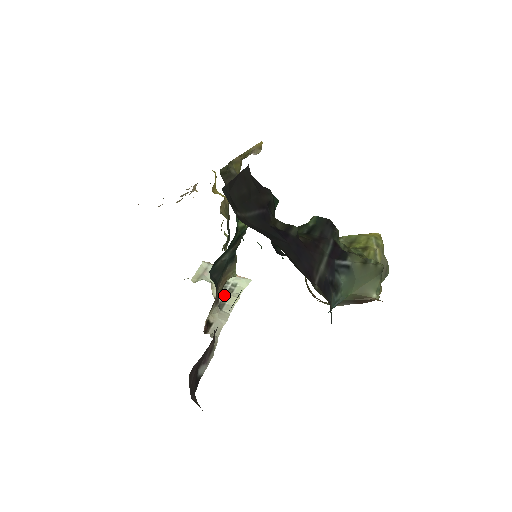
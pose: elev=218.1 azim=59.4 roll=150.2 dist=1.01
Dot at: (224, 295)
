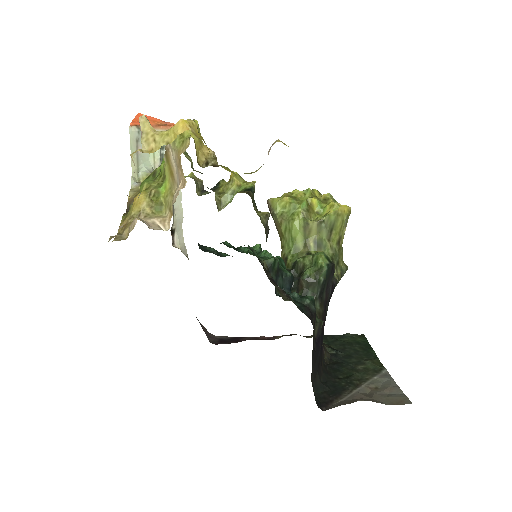
Dot at: occluded
